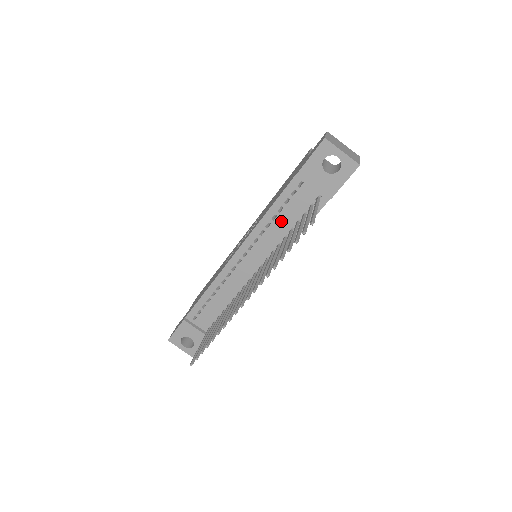
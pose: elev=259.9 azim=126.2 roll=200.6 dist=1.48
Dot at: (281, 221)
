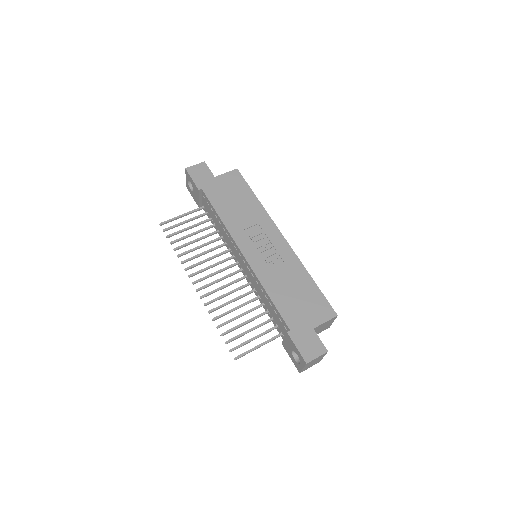
Dot at: (266, 300)
